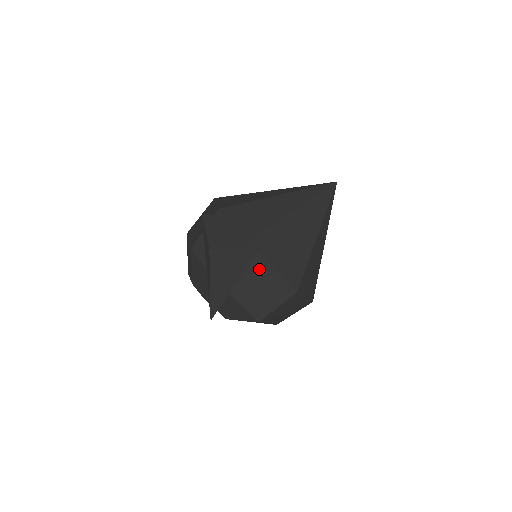
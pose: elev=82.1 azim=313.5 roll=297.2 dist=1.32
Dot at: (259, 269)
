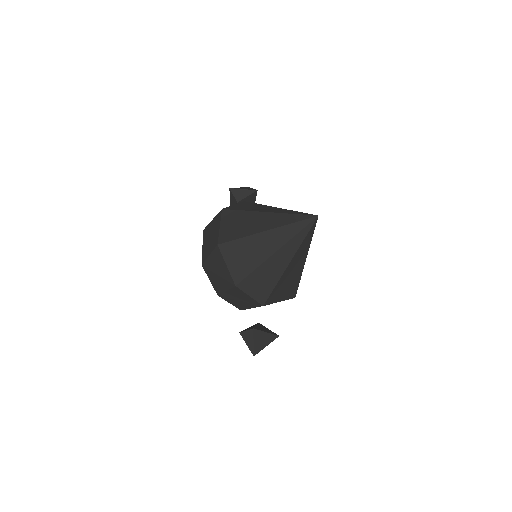
Dot at: occluded
